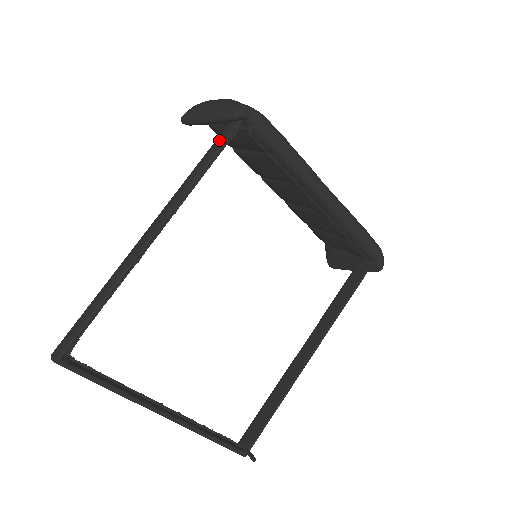
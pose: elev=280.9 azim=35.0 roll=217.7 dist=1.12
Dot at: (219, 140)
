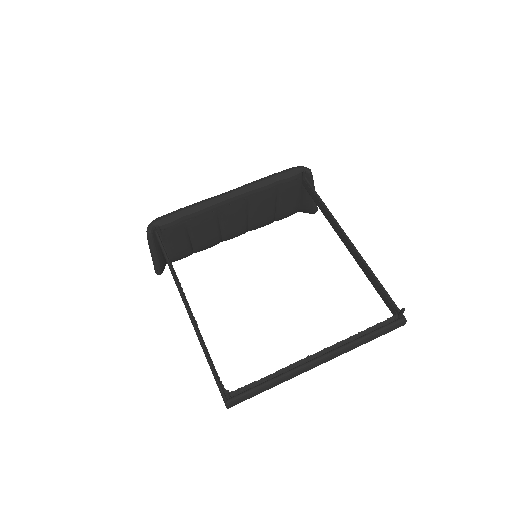
Dot at: occluded
